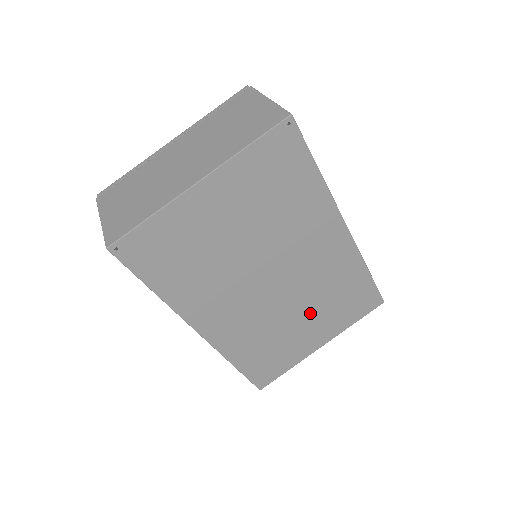
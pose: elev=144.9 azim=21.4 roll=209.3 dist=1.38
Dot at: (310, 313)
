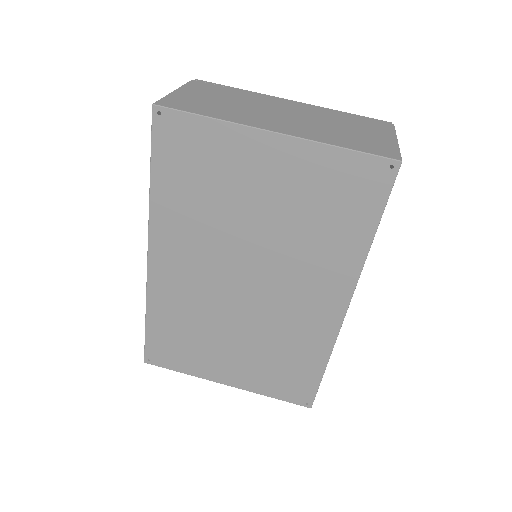
Dot at: (246, 346)
